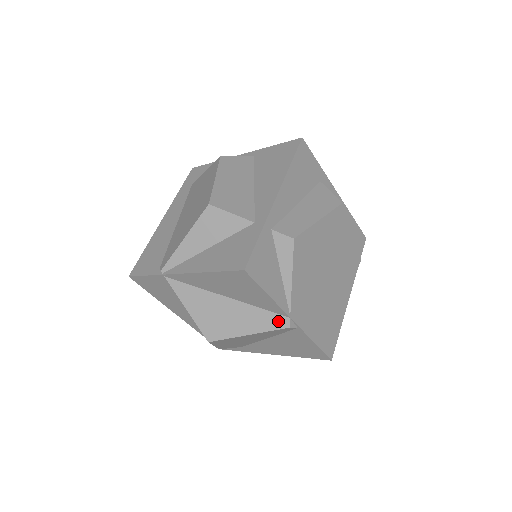
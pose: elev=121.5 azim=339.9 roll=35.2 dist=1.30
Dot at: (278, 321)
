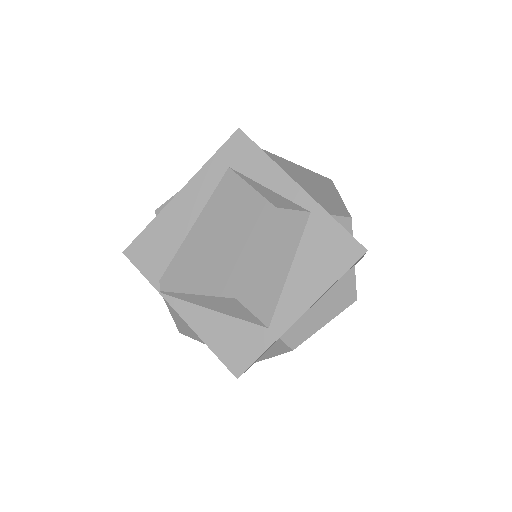
Dot at: occluded
